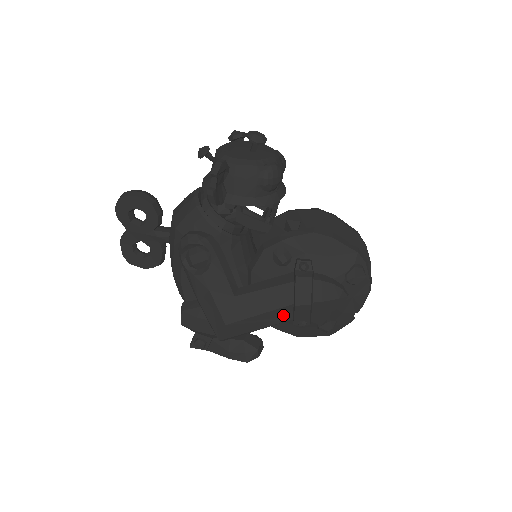
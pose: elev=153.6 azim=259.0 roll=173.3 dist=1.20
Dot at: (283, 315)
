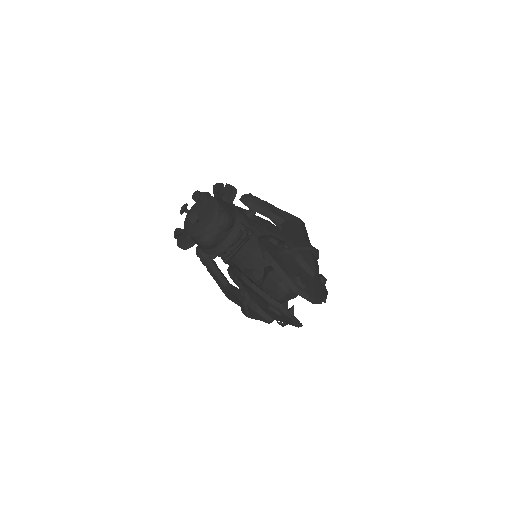
Dot at: occluded
